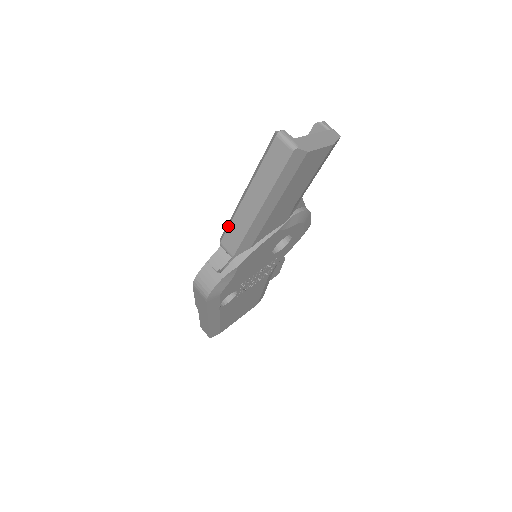
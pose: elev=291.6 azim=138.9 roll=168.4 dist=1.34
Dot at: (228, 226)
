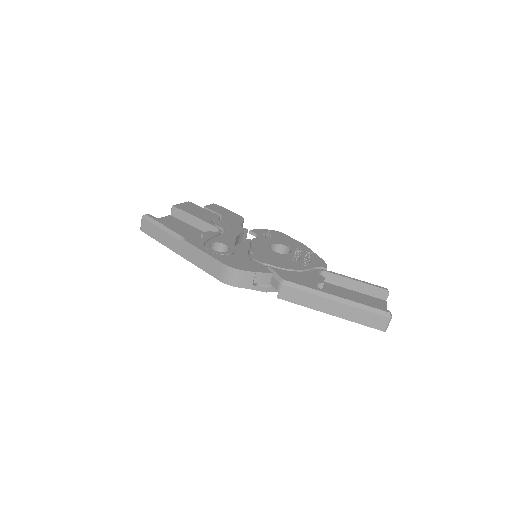
Dot at: (302, 290)
